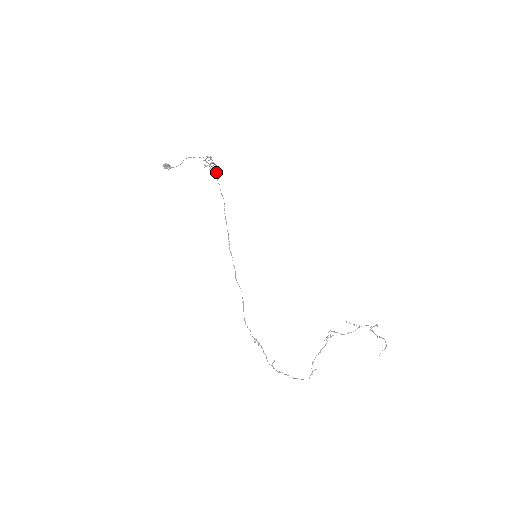
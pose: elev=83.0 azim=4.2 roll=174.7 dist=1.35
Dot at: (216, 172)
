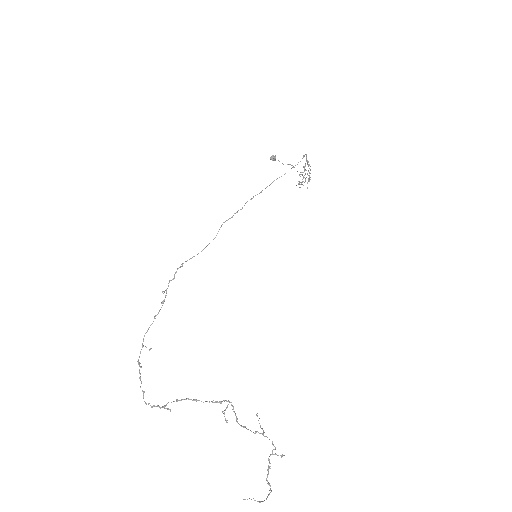
Dot at: occluded
